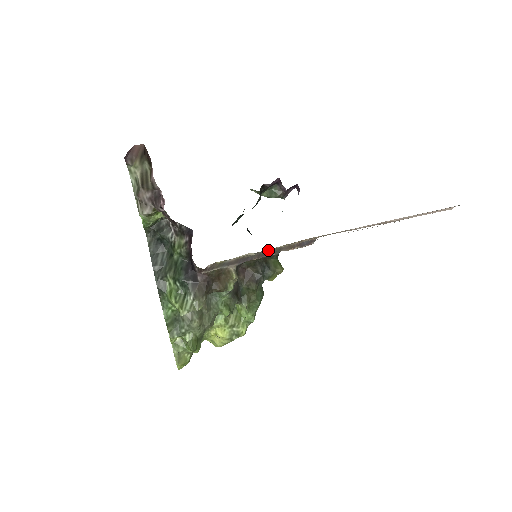
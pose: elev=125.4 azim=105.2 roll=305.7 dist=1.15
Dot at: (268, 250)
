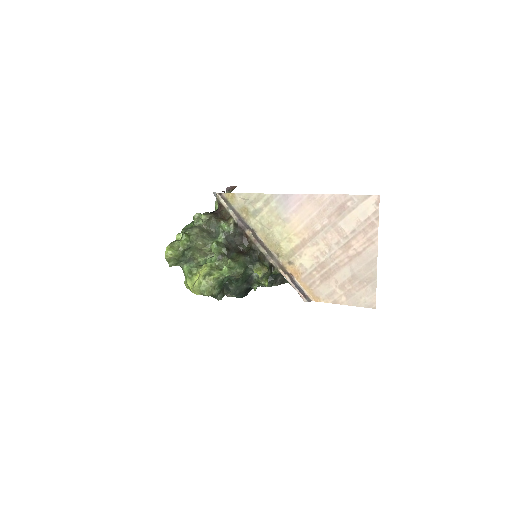
Dot at: (256, 211)
